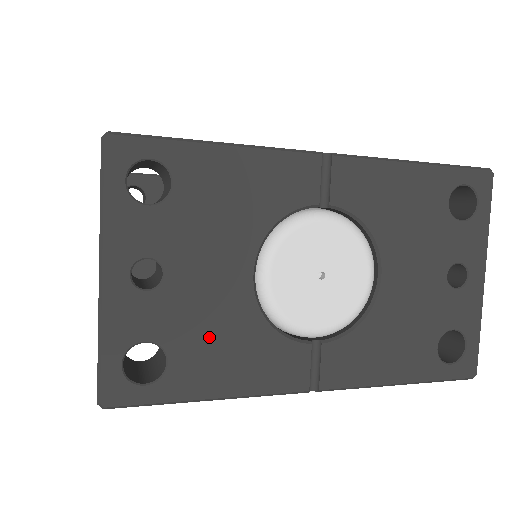
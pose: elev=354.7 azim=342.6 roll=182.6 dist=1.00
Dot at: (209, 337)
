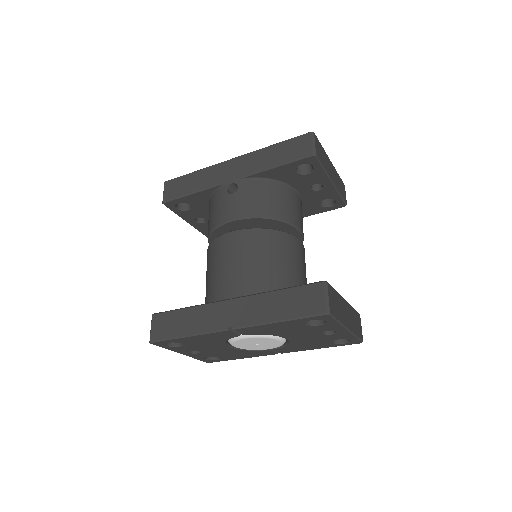
Dot at: (228, 354)
